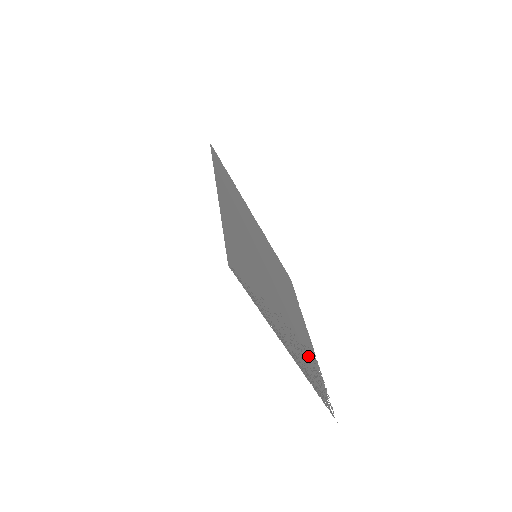
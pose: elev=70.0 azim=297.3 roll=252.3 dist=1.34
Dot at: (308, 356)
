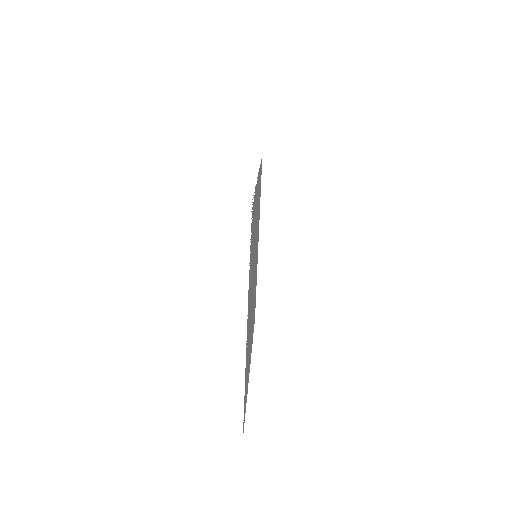
Dot at: (252, 249)
